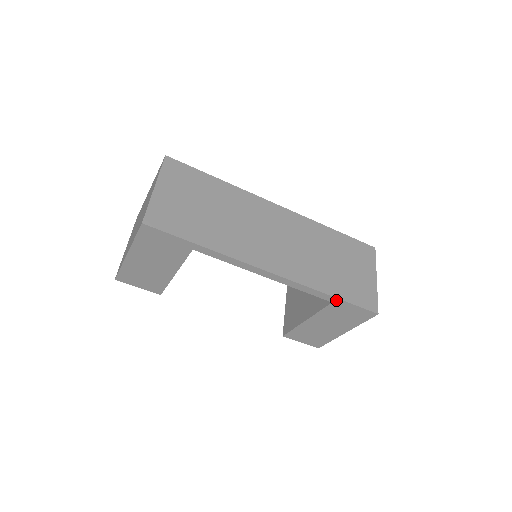
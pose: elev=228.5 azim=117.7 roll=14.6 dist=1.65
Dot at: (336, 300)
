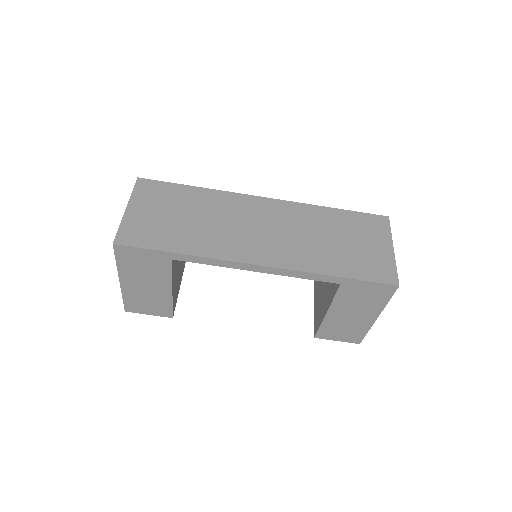
Dot at: (343, 280)
